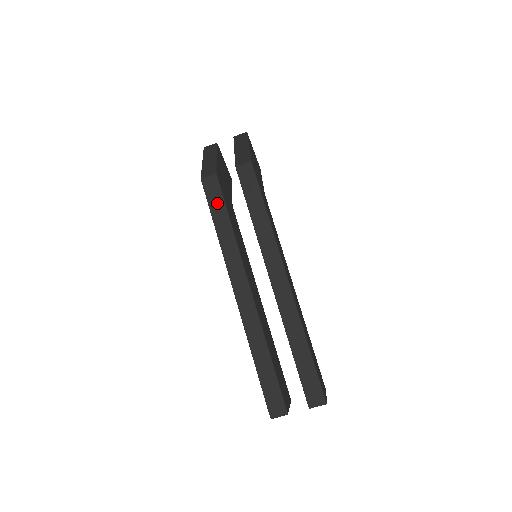
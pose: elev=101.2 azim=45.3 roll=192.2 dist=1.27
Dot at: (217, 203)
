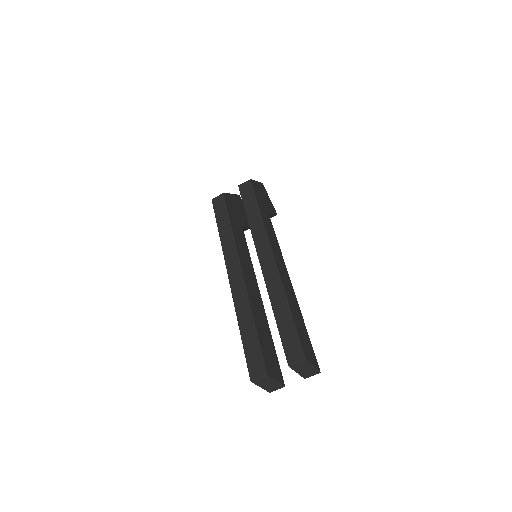
Dot at: (221, 212)
